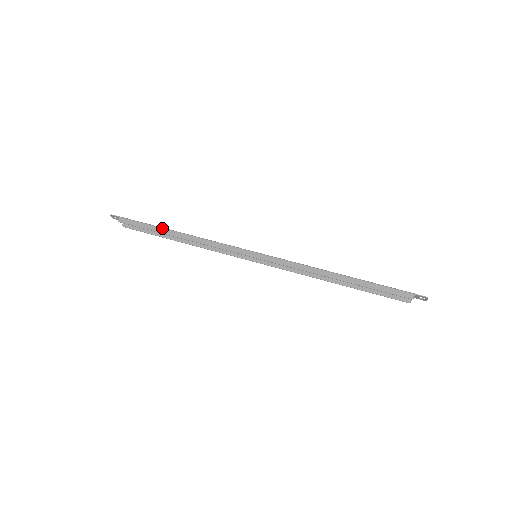
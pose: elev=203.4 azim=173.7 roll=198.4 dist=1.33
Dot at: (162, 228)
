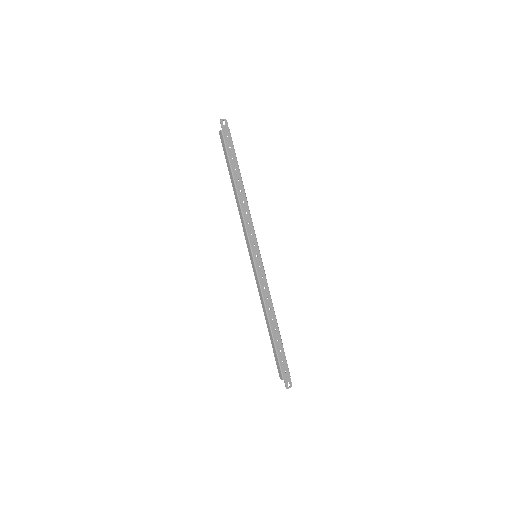
Dot at: (231, 172)
